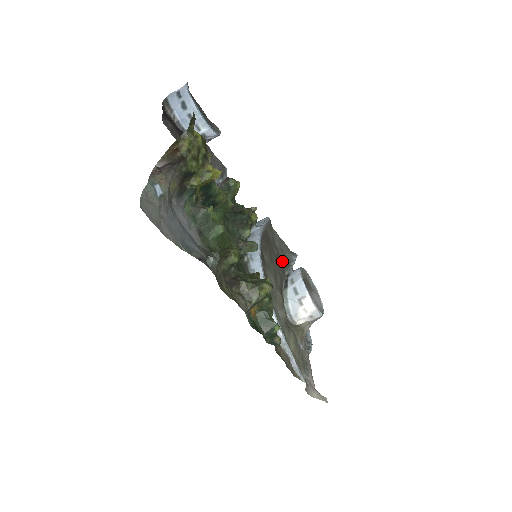
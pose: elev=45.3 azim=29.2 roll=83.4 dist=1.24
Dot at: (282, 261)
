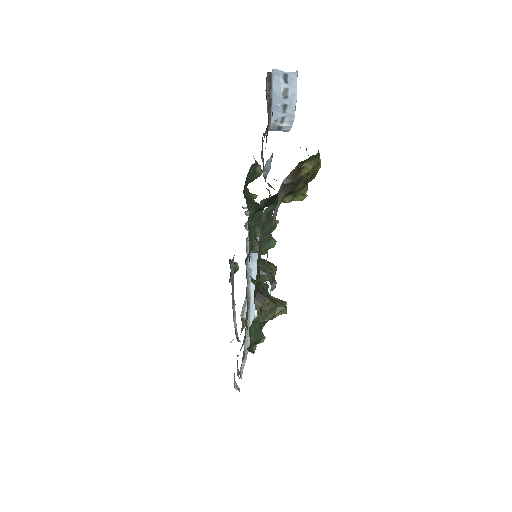
Dot at: occluded
